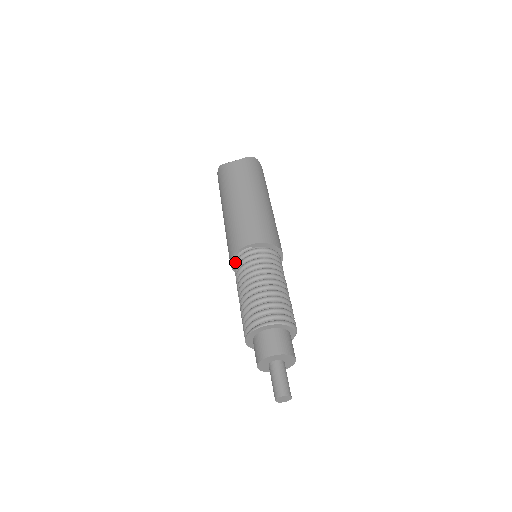
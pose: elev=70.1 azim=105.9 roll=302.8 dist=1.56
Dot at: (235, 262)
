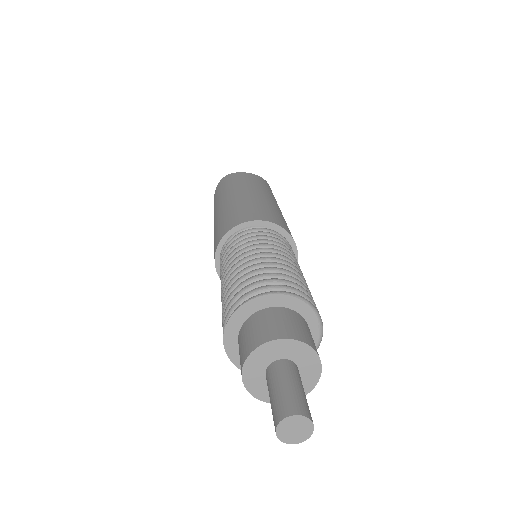
Dot at: (232, 238)
